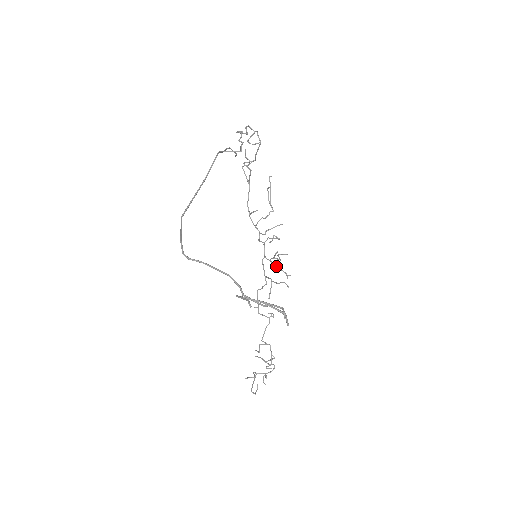
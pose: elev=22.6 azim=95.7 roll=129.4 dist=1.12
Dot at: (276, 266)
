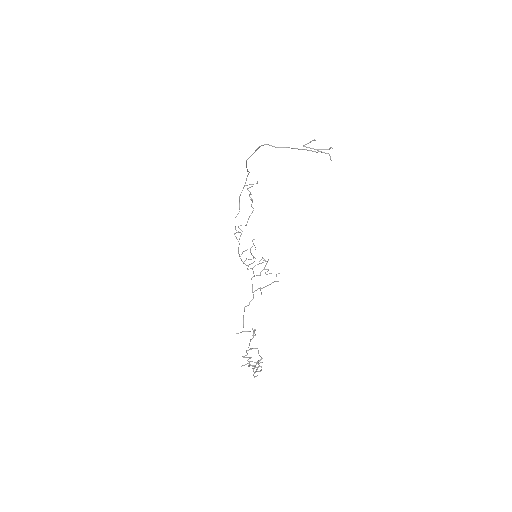
Dot at: occluded
